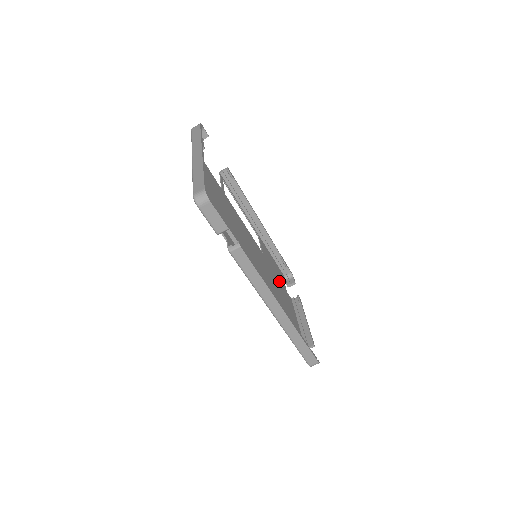
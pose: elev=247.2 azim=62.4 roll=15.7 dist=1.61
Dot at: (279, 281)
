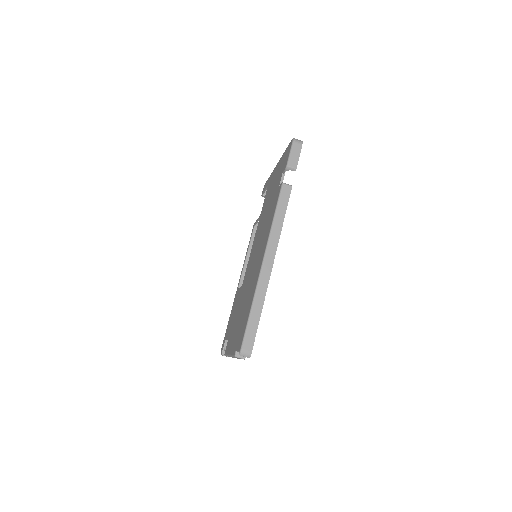
Dot at: occluded
